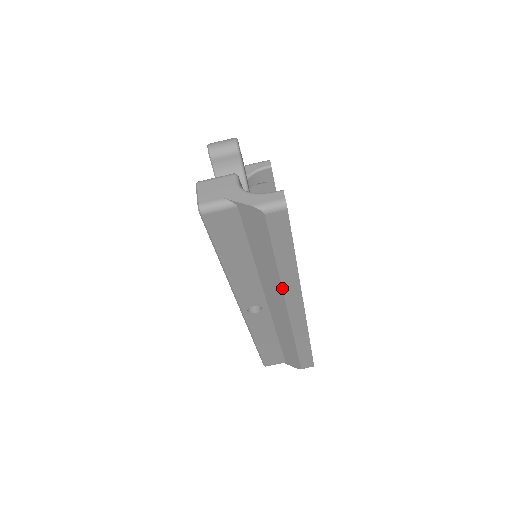
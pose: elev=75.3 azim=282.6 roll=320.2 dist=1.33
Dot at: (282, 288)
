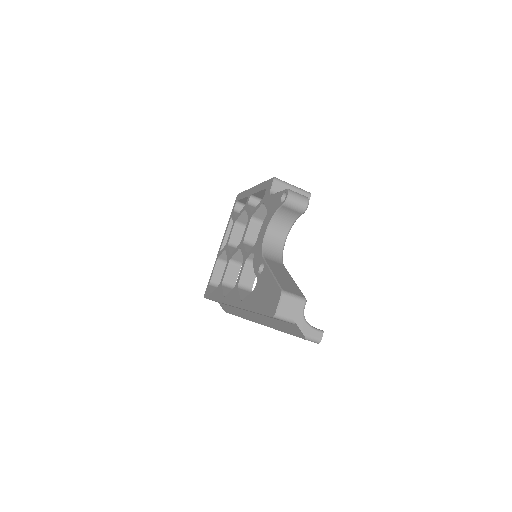
Dot at: (270, 327)
